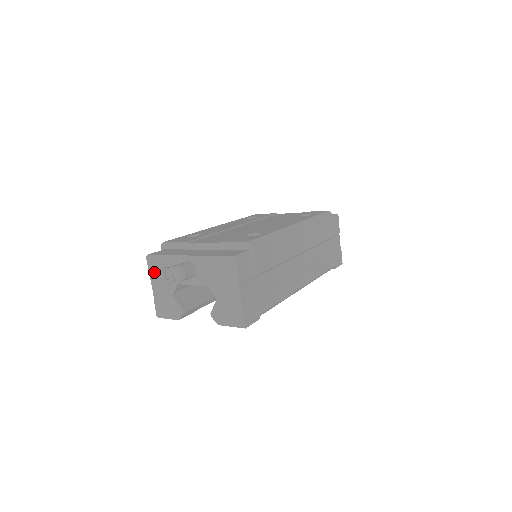
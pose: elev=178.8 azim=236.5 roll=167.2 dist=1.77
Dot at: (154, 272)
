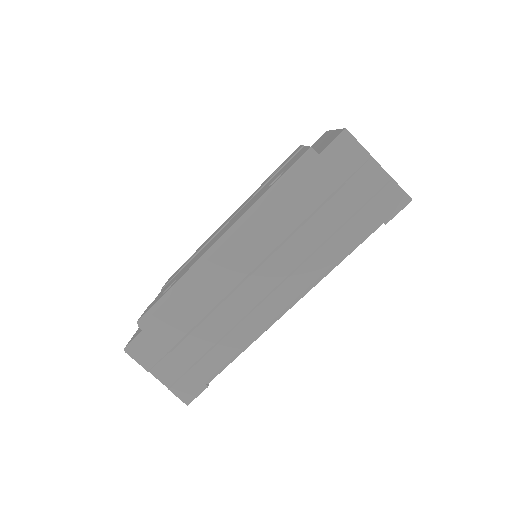
Dot at: occluded
